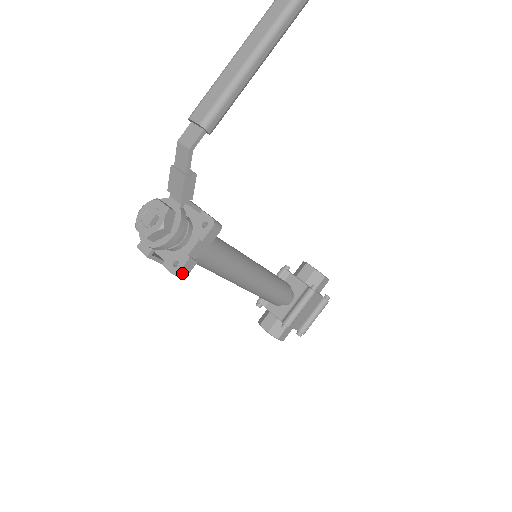
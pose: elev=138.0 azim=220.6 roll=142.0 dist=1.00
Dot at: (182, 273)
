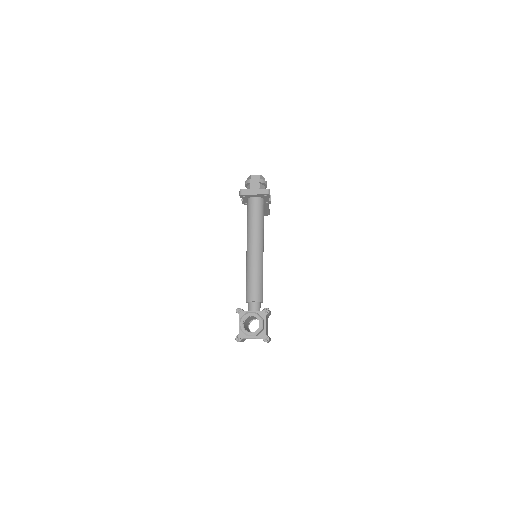
Dot at: occluded
